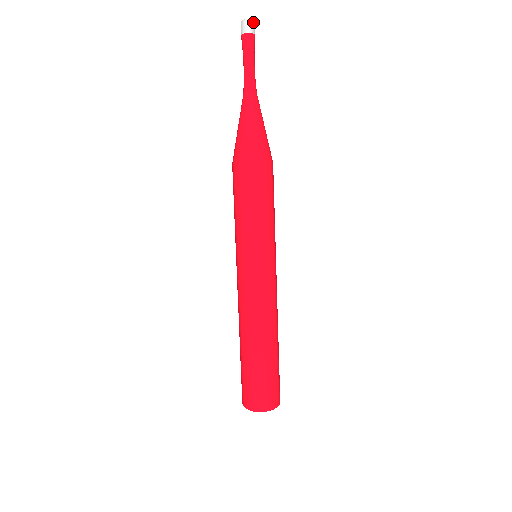
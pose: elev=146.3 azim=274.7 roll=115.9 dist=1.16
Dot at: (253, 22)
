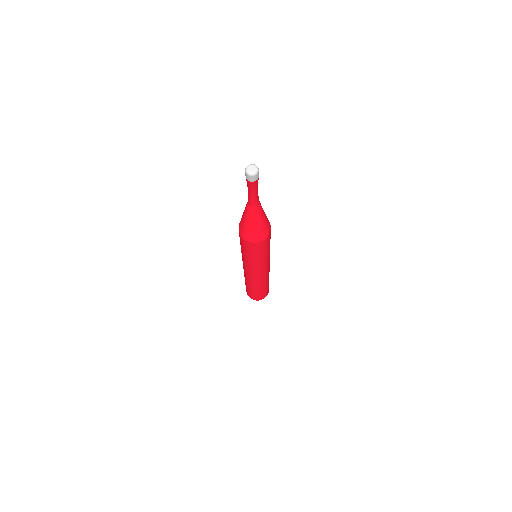
Dot at: (258, 171)
